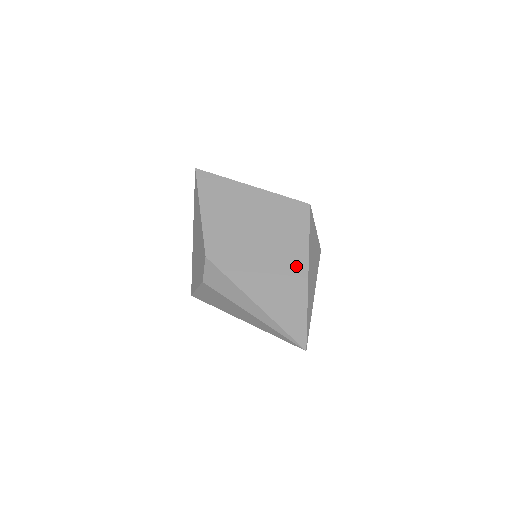
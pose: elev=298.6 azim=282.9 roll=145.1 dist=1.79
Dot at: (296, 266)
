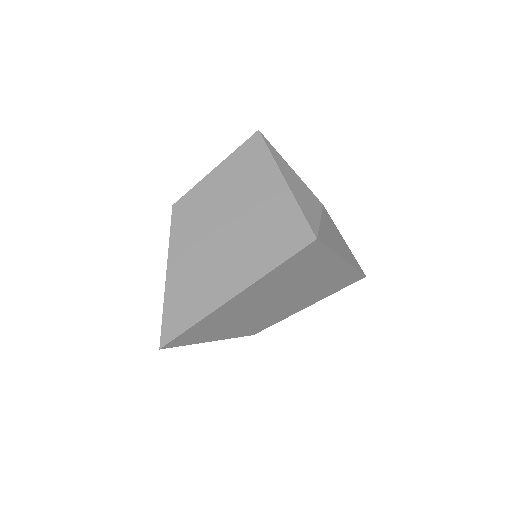
Dot at: (333, 270)
